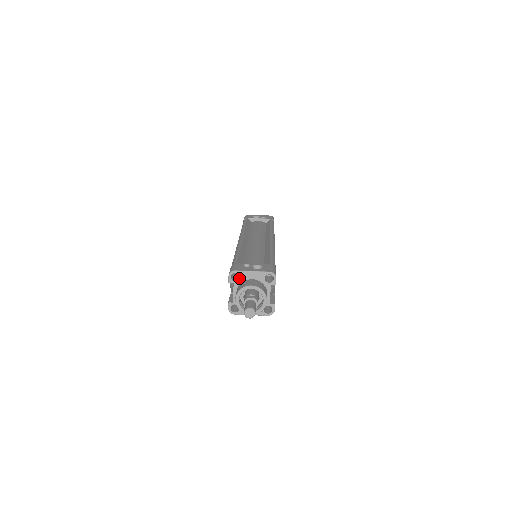
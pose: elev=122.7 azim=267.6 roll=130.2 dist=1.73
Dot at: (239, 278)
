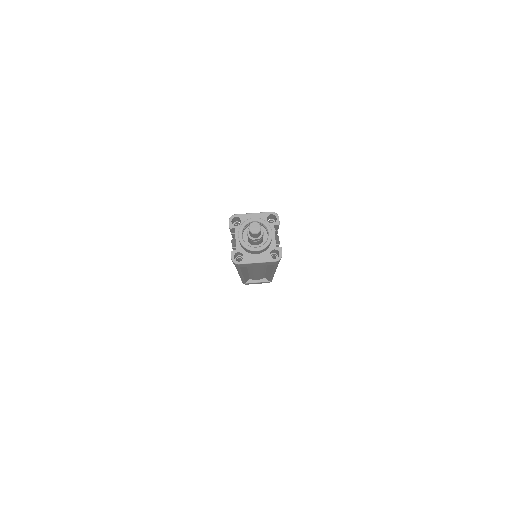
Dot at: (240, 223)
